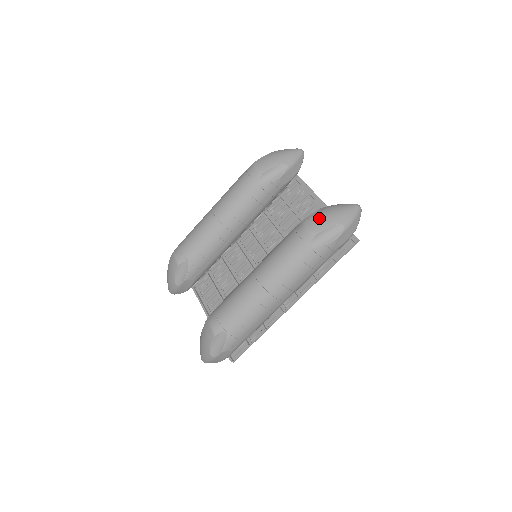
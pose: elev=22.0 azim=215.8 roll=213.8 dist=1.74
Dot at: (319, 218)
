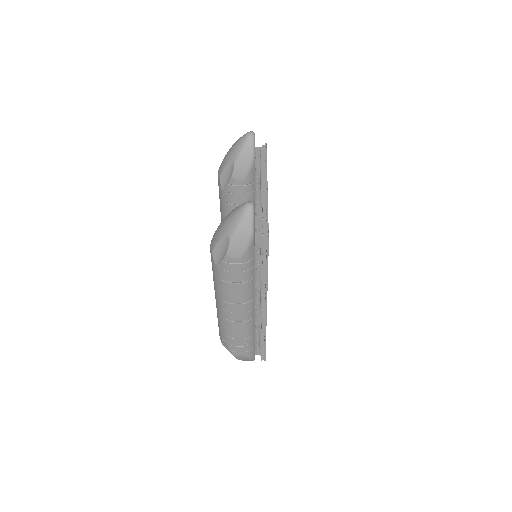
Dot at: (216, 232)
